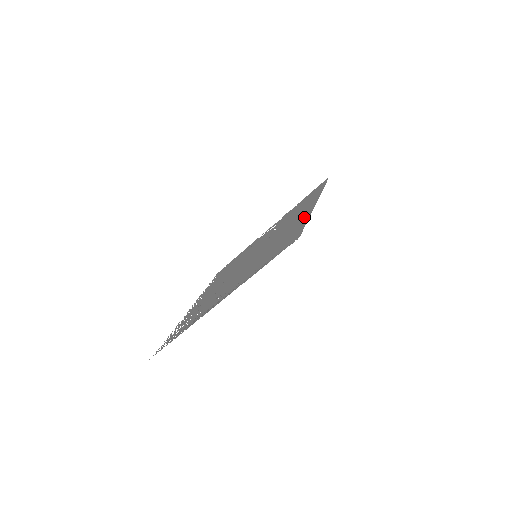
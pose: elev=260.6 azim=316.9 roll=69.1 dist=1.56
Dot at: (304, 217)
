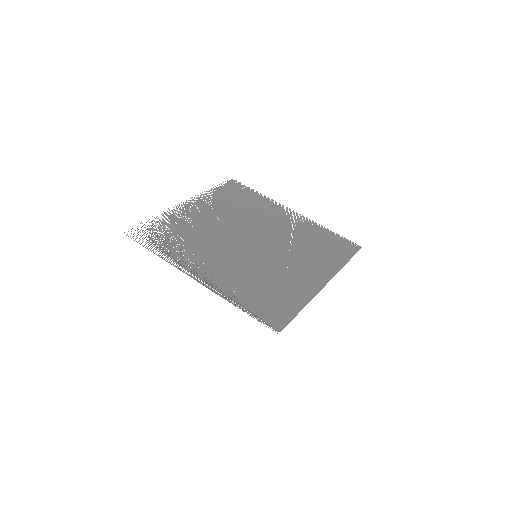
Dot at: (305, 293)
